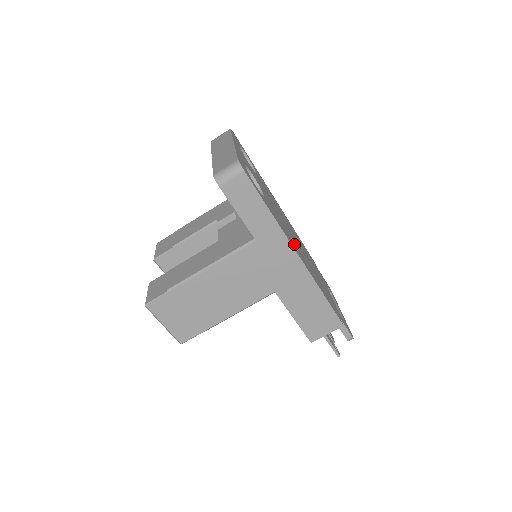
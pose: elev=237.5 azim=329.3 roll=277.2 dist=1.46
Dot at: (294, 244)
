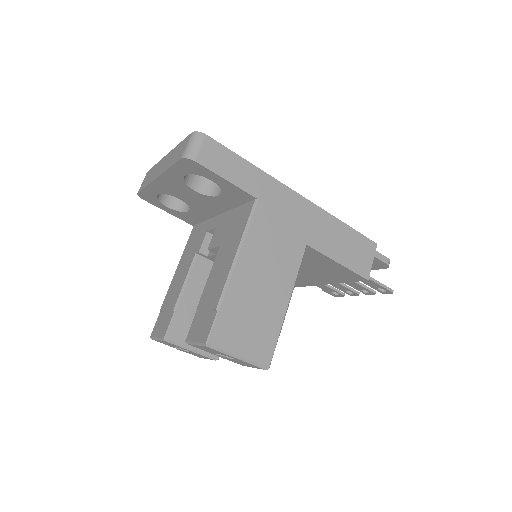
Dot at: occluded
